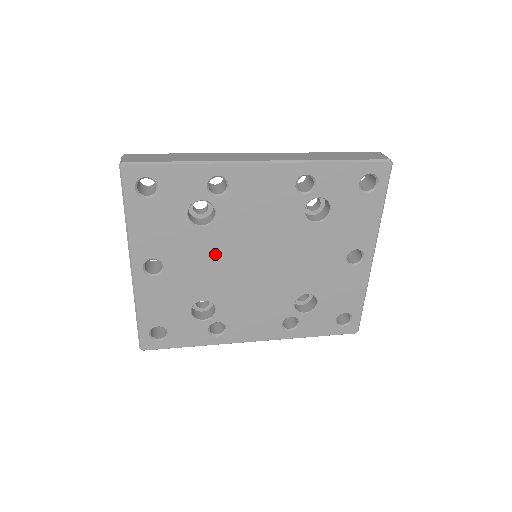
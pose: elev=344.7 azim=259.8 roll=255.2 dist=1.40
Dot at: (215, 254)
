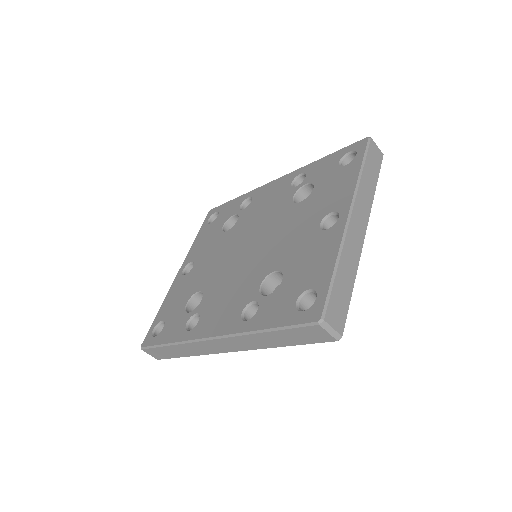
Dot at: (224, 249)
